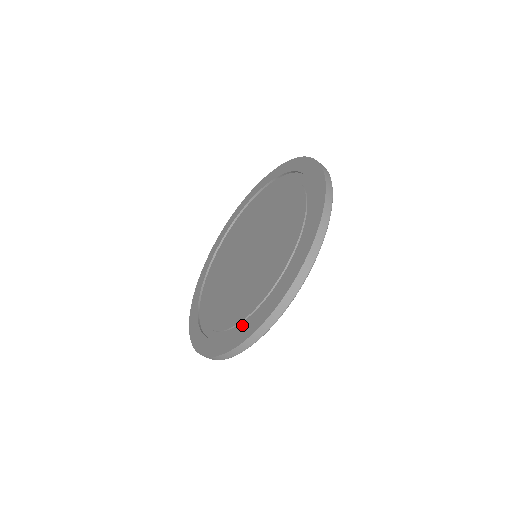
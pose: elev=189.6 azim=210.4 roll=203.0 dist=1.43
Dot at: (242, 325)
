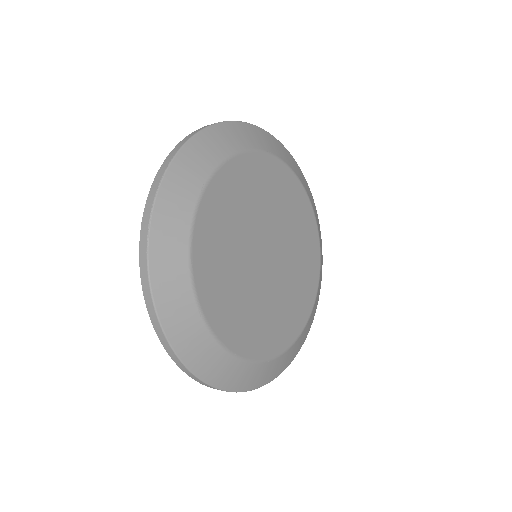
Dot at: occluded
